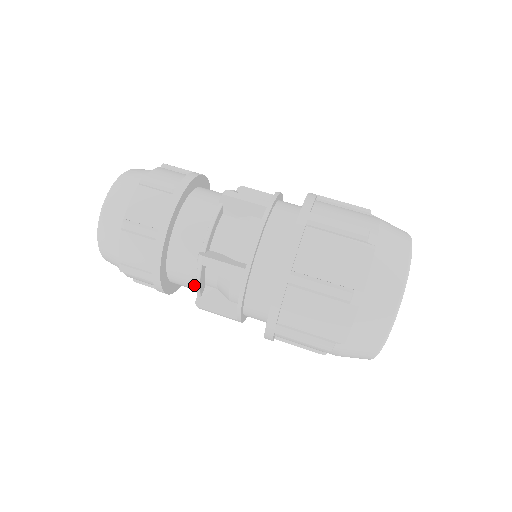
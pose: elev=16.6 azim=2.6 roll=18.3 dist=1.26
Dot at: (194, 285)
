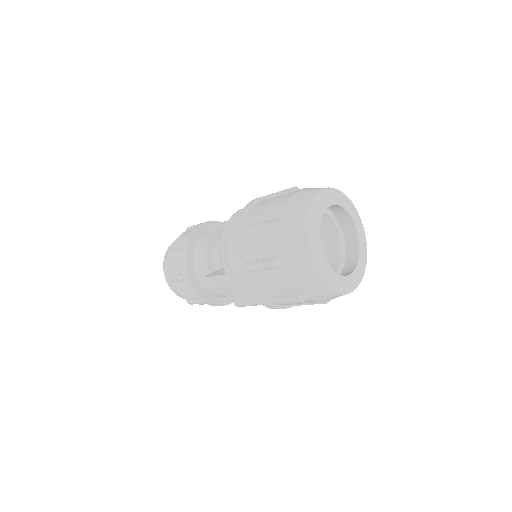
Dot at: occluded
